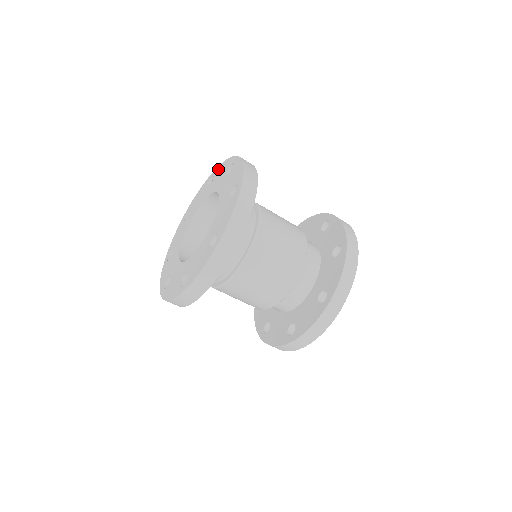
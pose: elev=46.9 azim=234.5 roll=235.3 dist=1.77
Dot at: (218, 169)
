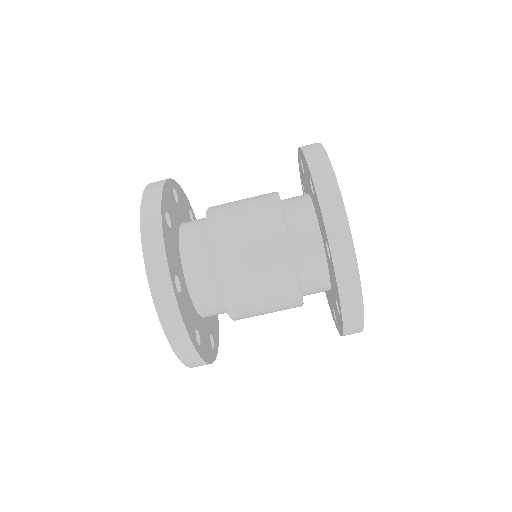
Dot at: occluded
